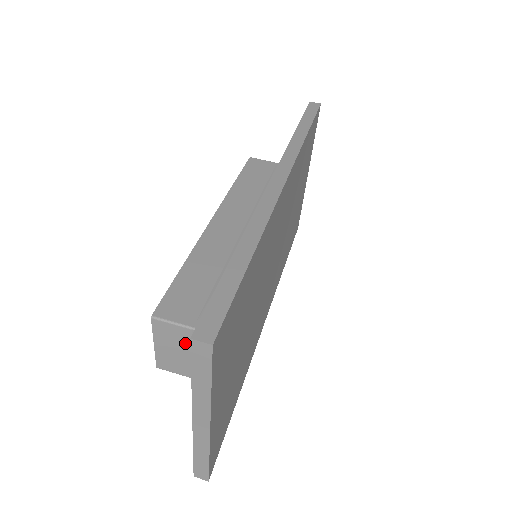
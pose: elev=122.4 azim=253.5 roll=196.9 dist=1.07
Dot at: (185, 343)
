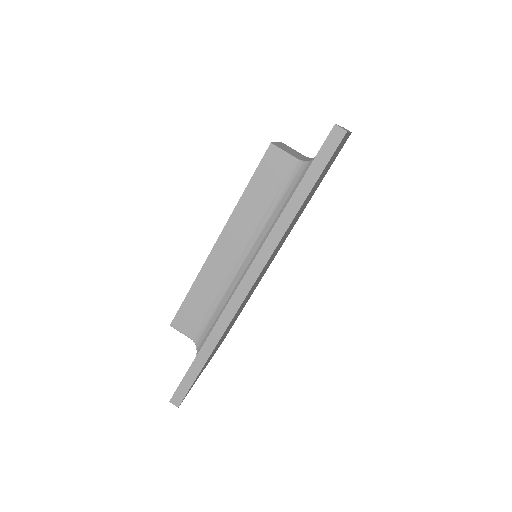
Dot at: occluded
